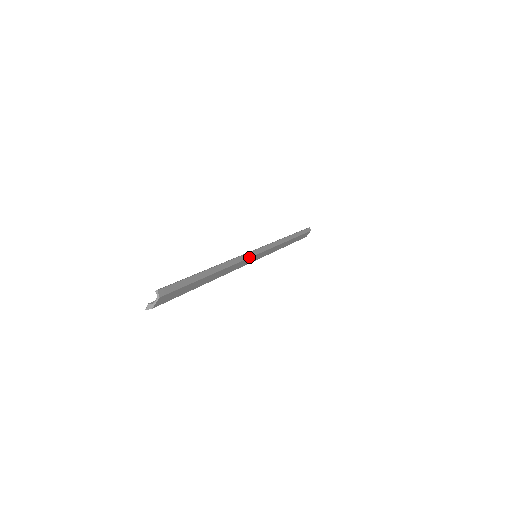
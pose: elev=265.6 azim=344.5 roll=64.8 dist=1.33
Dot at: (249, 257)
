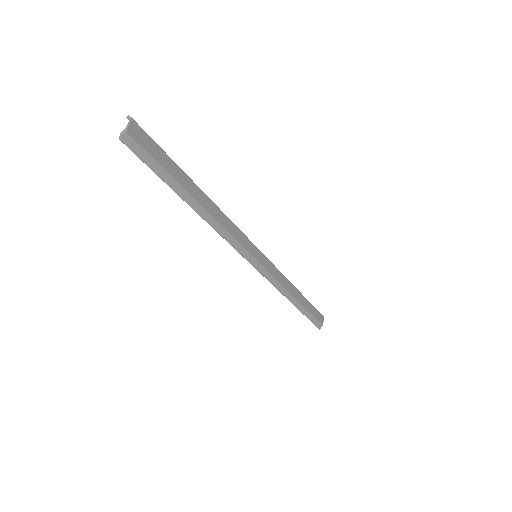
Dot at: (244, 235)
